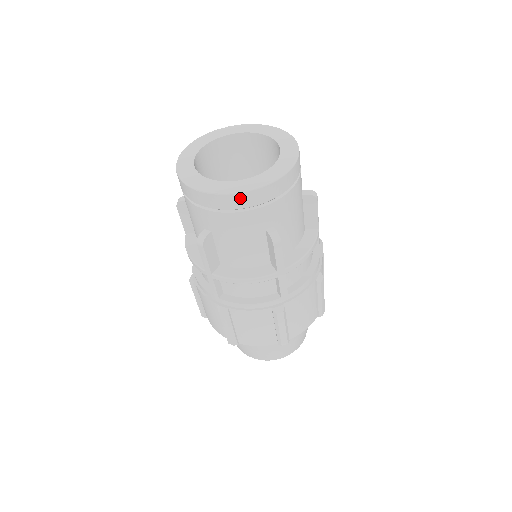
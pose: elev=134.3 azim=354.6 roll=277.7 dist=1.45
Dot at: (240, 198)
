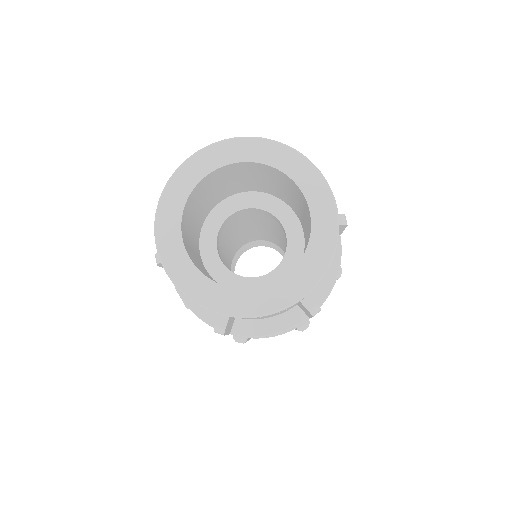
Dot at: occluded
